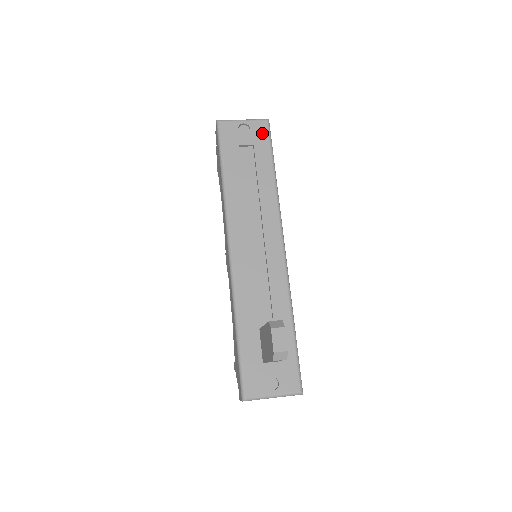
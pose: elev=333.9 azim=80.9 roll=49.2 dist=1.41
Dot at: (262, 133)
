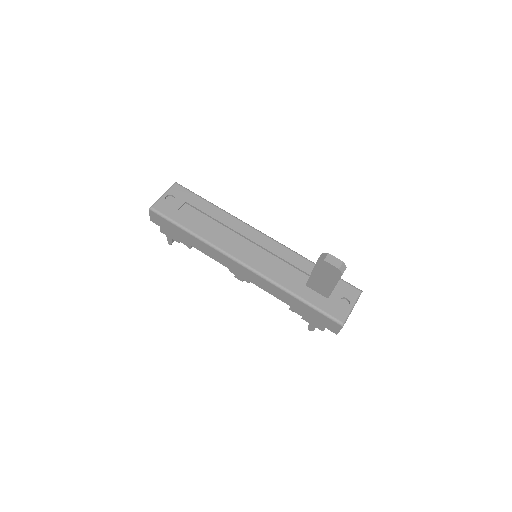
Dot at: (182, 192)
